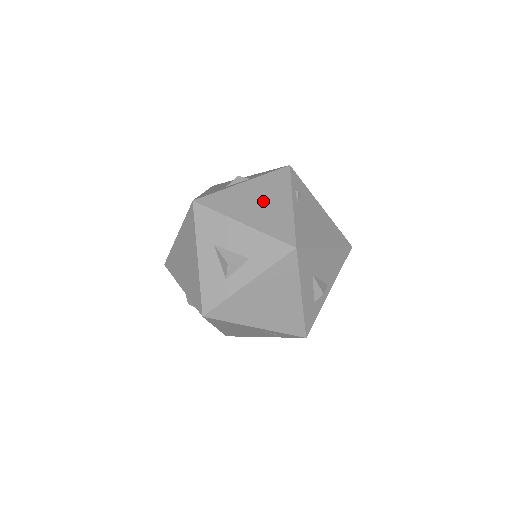
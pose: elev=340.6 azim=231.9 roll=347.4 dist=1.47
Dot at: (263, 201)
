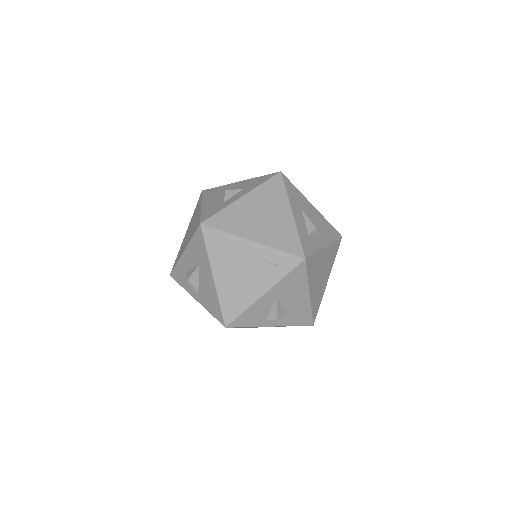
Dot at: occluded
